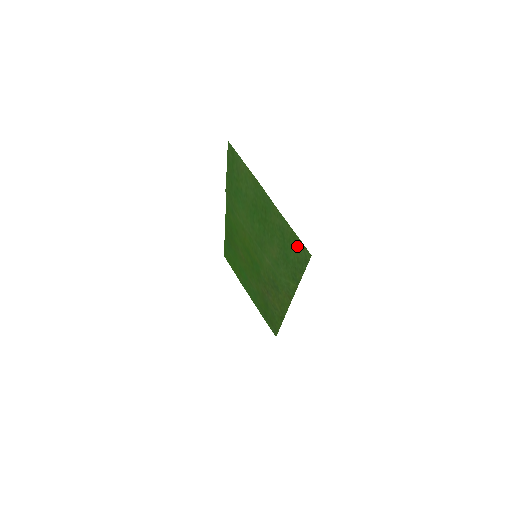
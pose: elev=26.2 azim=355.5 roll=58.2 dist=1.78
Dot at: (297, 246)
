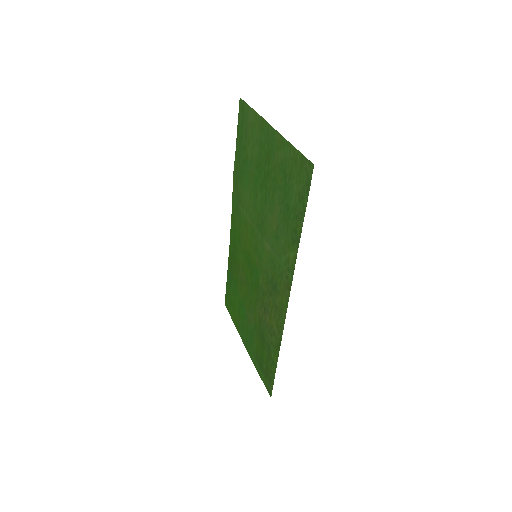
Dot at: (299, 171)
